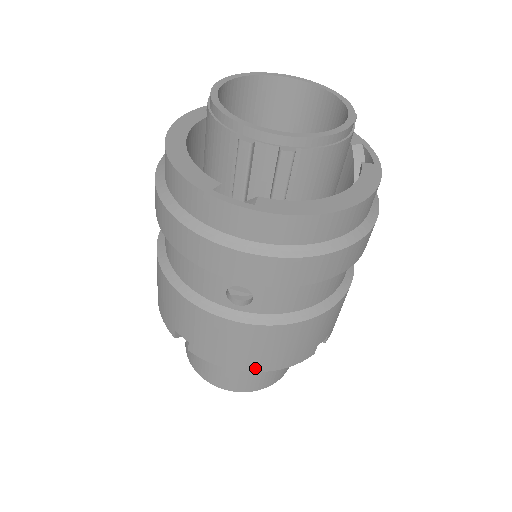
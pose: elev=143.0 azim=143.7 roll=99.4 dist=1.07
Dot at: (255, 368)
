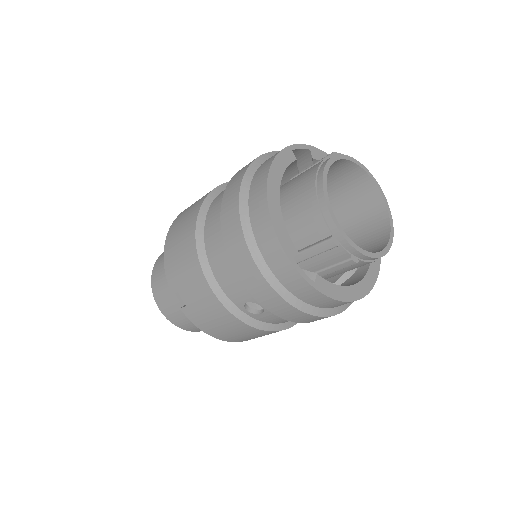
Dot at: (223, 339)
